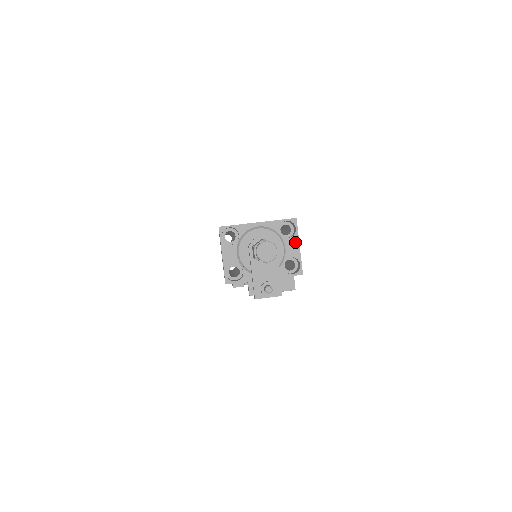
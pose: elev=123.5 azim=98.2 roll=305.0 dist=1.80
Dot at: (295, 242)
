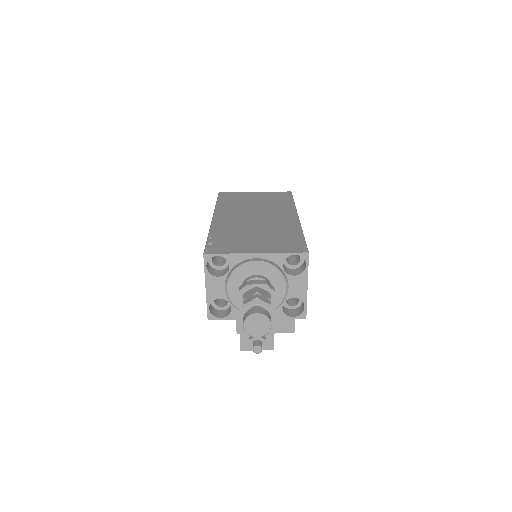
Dot at: (302, 281)
